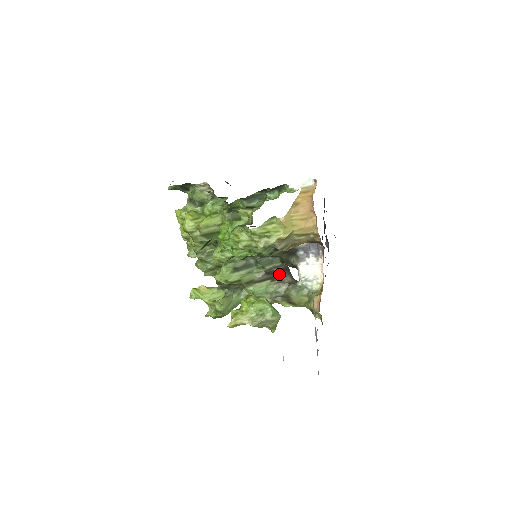
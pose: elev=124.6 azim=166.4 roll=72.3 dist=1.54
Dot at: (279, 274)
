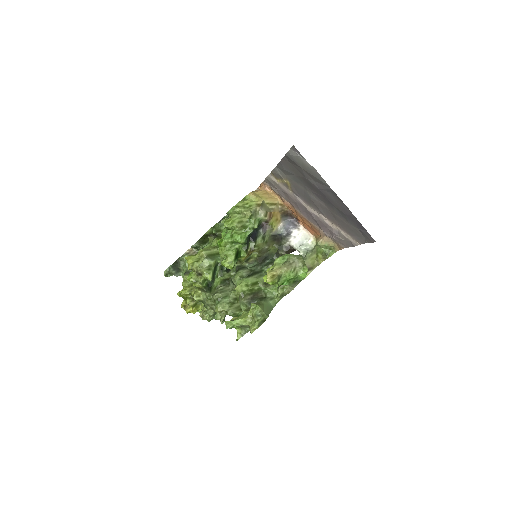
Dot at: occluded
